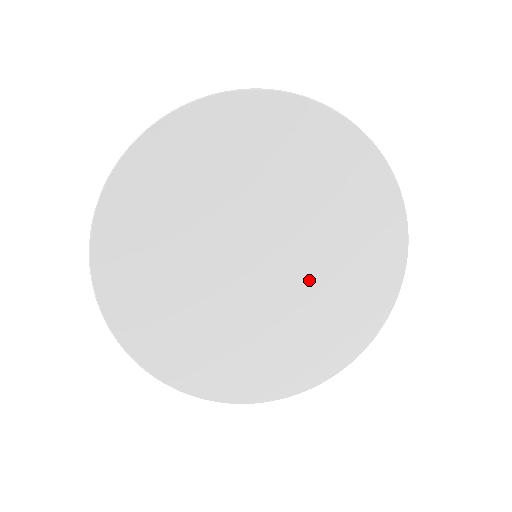
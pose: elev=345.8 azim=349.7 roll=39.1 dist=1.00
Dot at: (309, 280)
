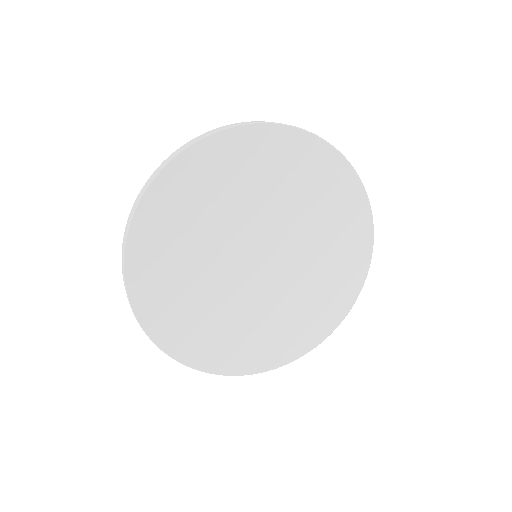
Dot at: (268, 301)
